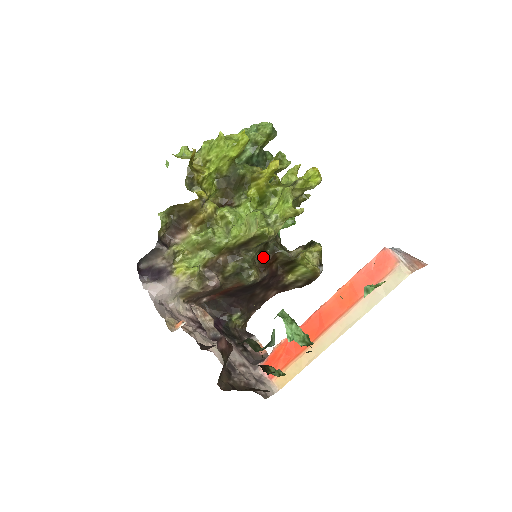
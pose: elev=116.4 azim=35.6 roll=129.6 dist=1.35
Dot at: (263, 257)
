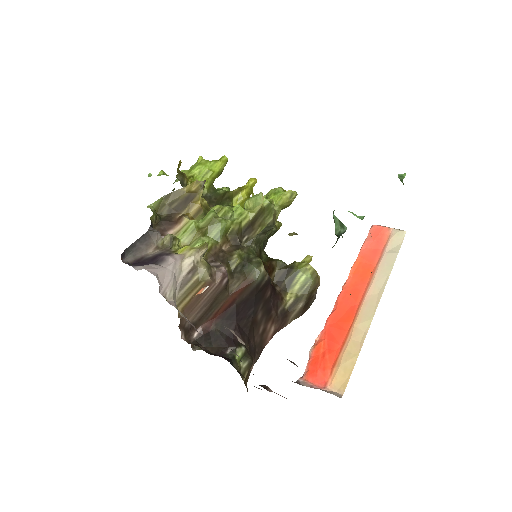
Dot at: occluded
